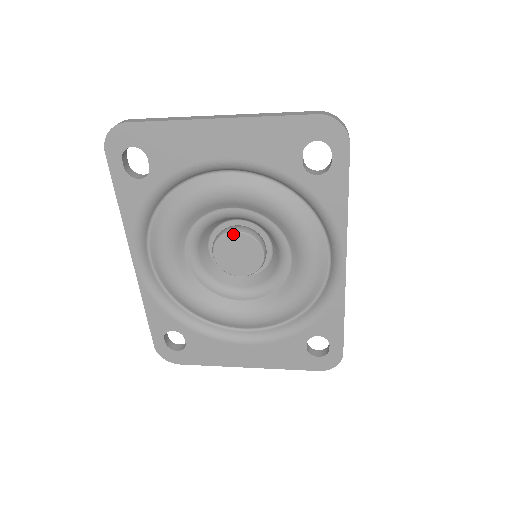
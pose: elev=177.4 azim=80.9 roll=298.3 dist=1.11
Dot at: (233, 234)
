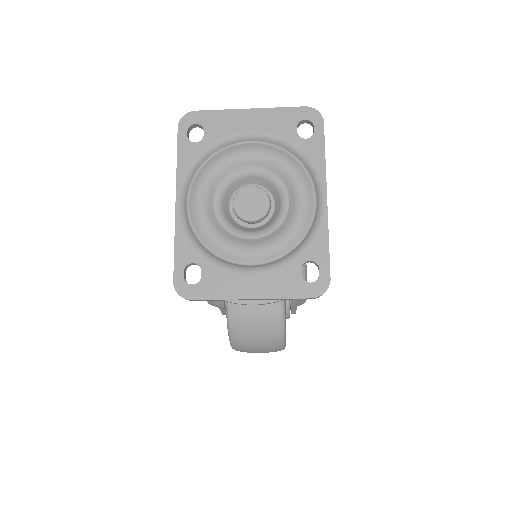
Dot at: (249, 188)
